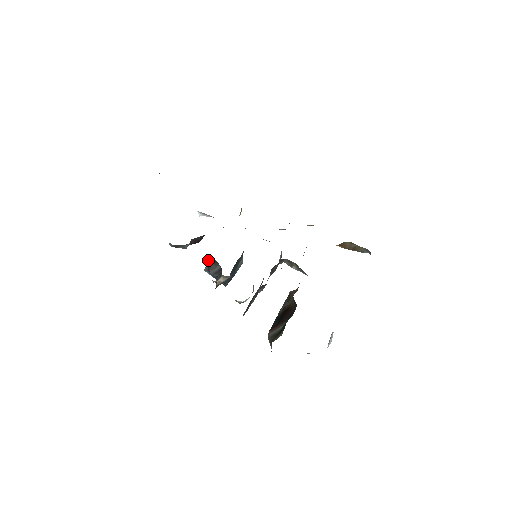
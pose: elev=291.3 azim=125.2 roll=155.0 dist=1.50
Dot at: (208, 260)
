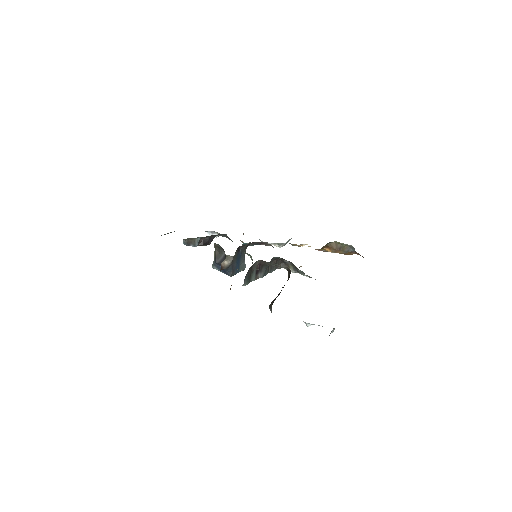
Dot at: (215, 252)
